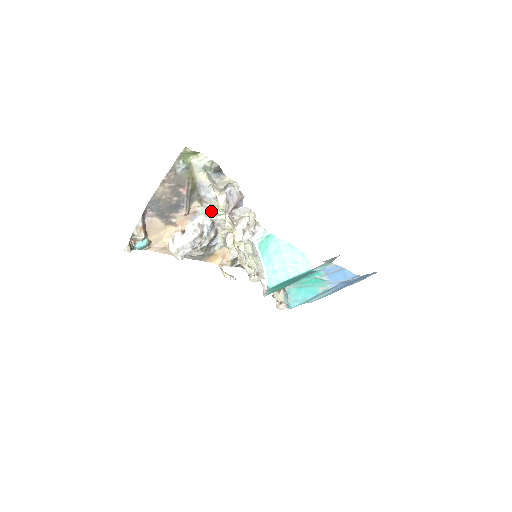
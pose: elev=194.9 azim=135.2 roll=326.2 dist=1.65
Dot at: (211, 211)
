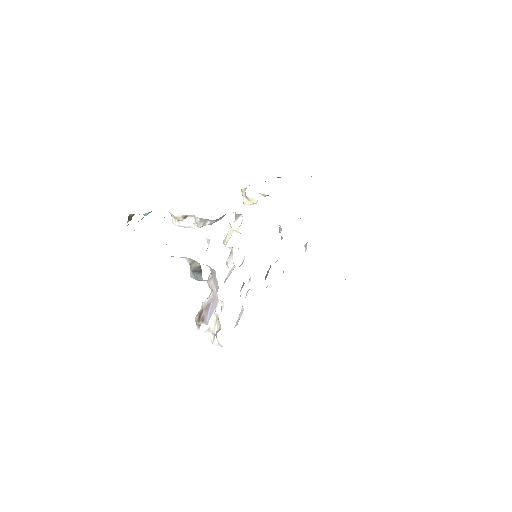
Dot at: occluded
